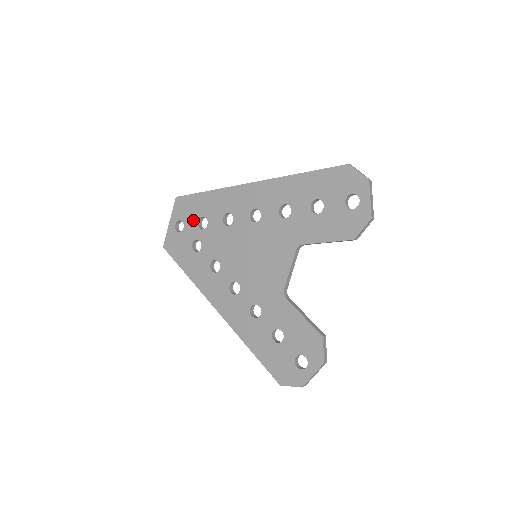
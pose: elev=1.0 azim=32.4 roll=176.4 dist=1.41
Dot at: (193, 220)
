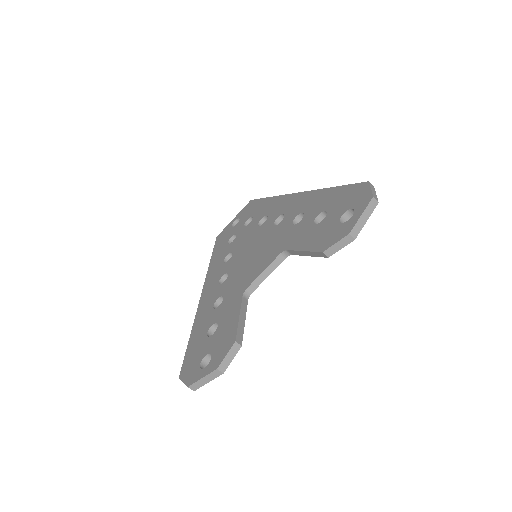
Dot at: (245, 218)
